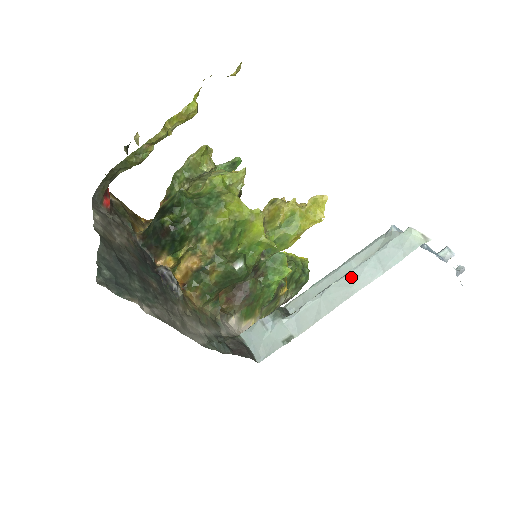
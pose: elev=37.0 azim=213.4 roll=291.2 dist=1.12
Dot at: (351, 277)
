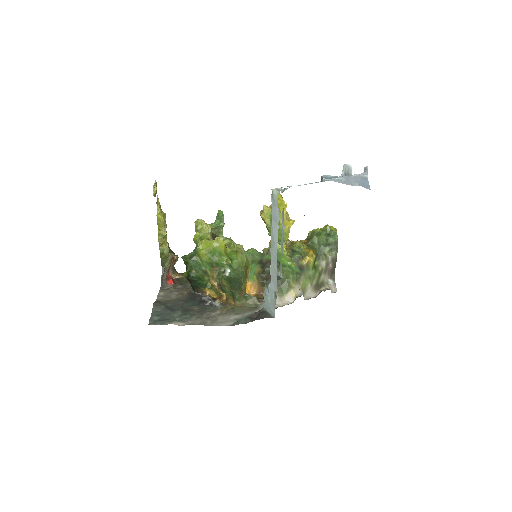
Dot at: (272, 239)
